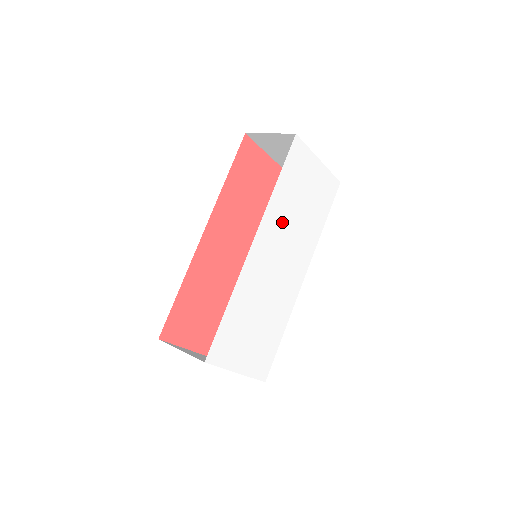
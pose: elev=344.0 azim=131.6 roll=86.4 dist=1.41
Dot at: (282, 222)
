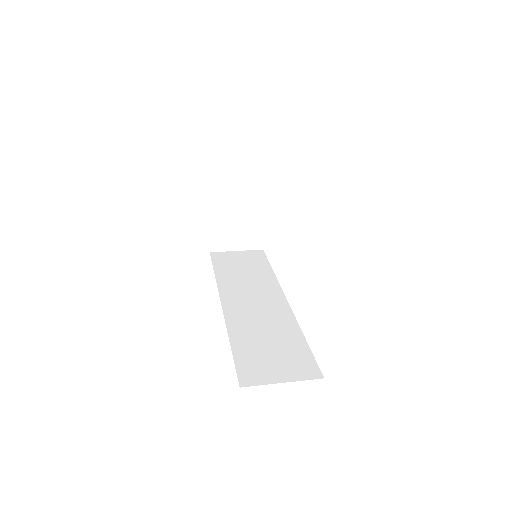
Dot at: occluded
